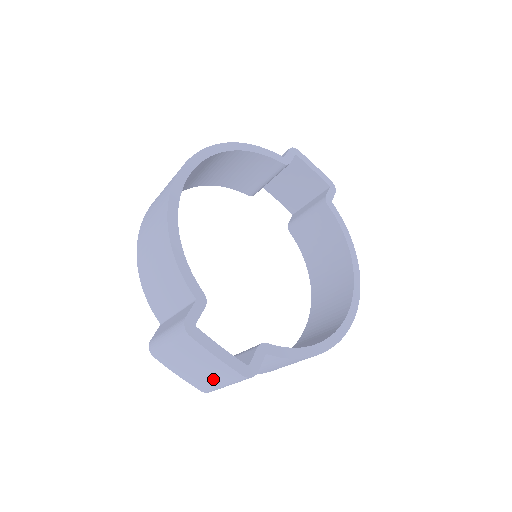
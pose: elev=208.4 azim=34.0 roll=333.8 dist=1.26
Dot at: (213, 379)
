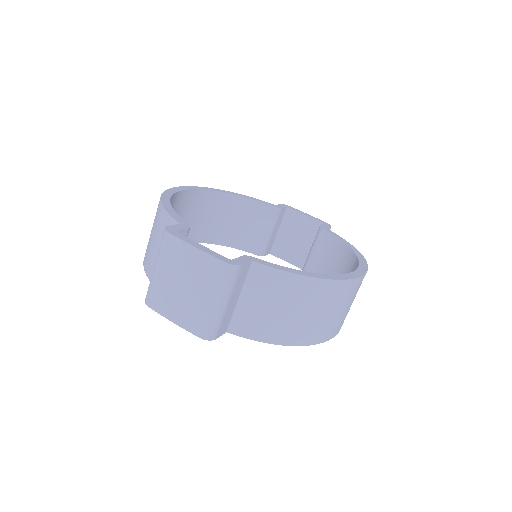
Dot at: (203, 296)
